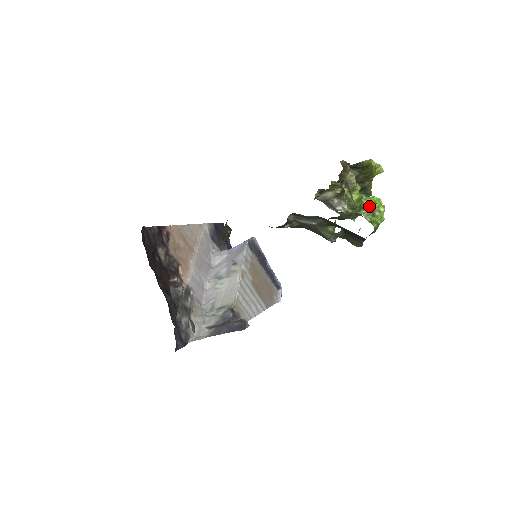
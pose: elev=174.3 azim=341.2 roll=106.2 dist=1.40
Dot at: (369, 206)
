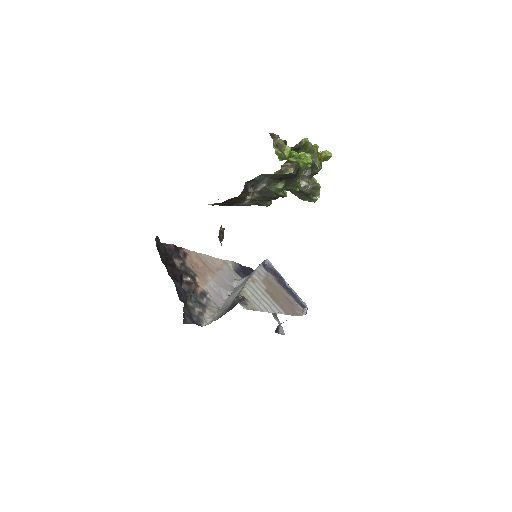
Dot at: (296, 155)
